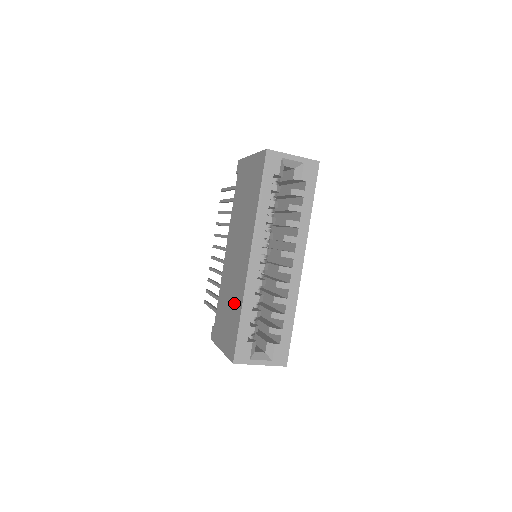
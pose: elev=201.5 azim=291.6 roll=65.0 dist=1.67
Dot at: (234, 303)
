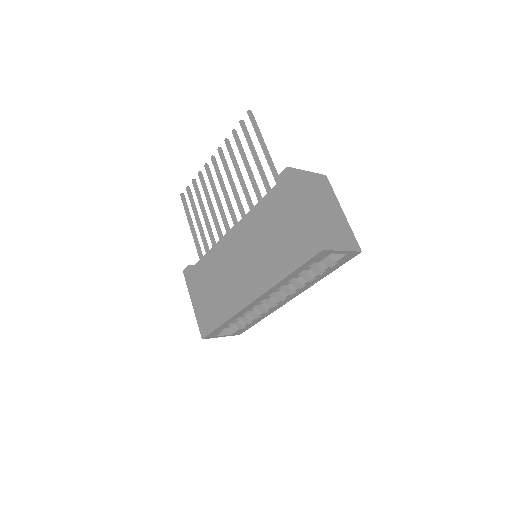
Dot at: (221, 301)
